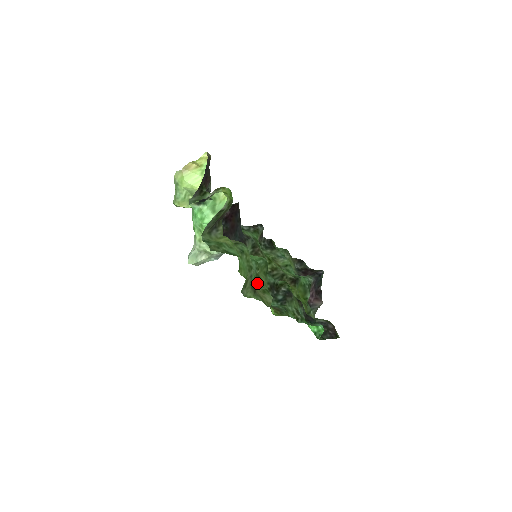
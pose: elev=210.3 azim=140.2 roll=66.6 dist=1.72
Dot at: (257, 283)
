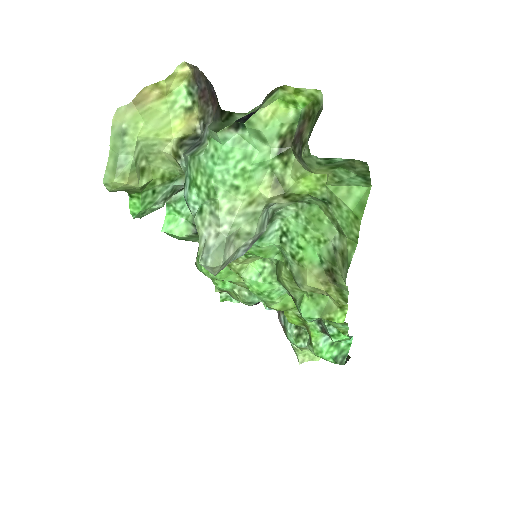
Dot at: (297, 285)
